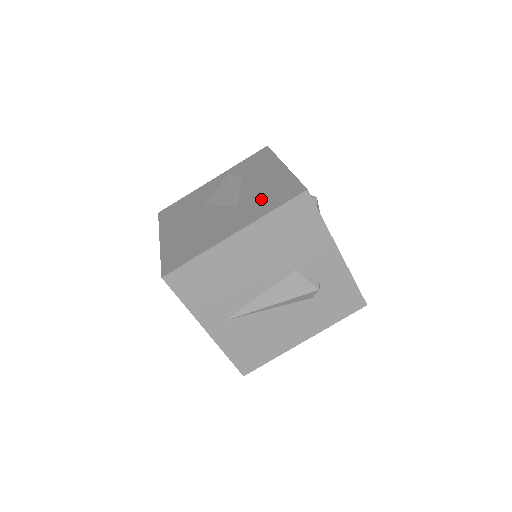
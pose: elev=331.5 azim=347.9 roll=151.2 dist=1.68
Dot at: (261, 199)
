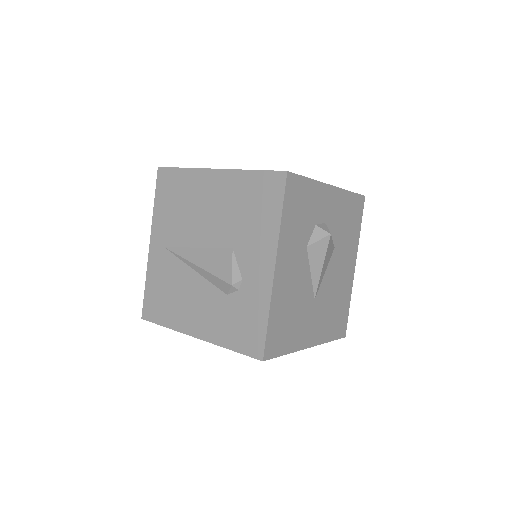
Dot at: occluded
